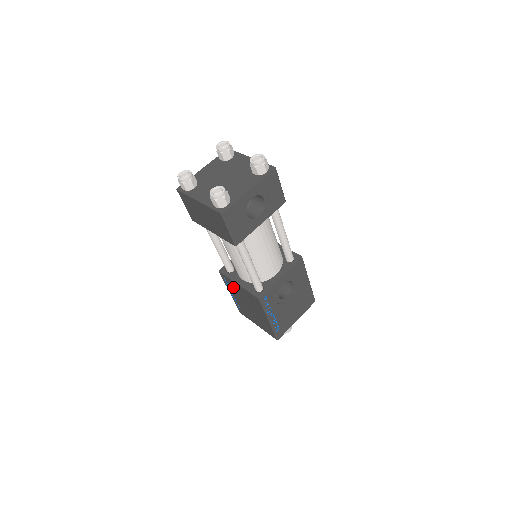
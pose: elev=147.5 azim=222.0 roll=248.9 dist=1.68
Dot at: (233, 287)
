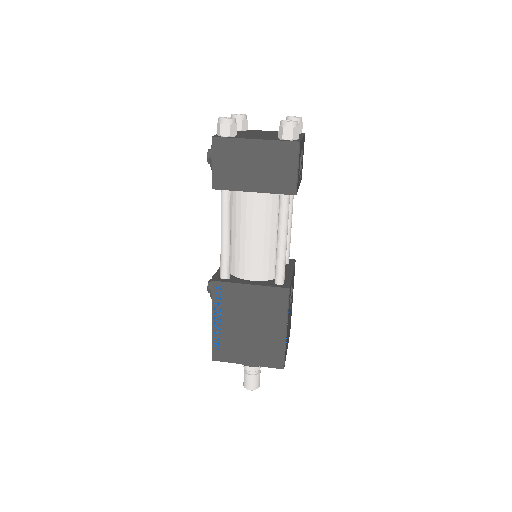
Dot at: (232, 299)
